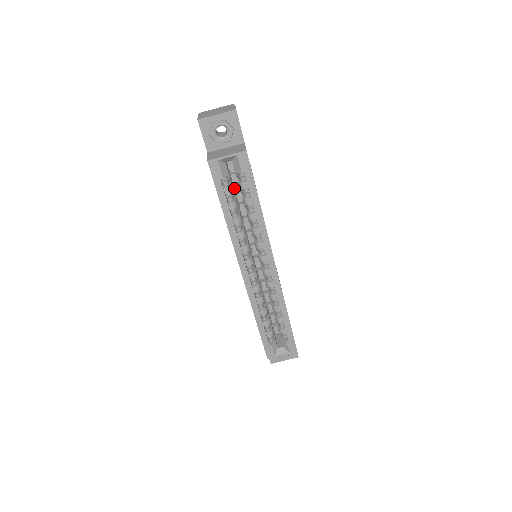
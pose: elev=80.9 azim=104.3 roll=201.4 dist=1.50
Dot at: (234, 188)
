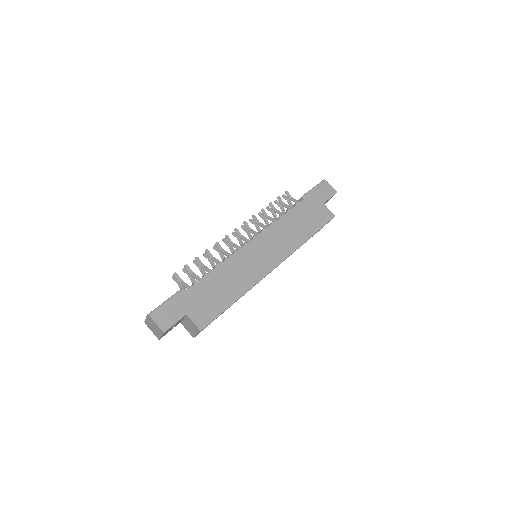
Dot at: occluded
